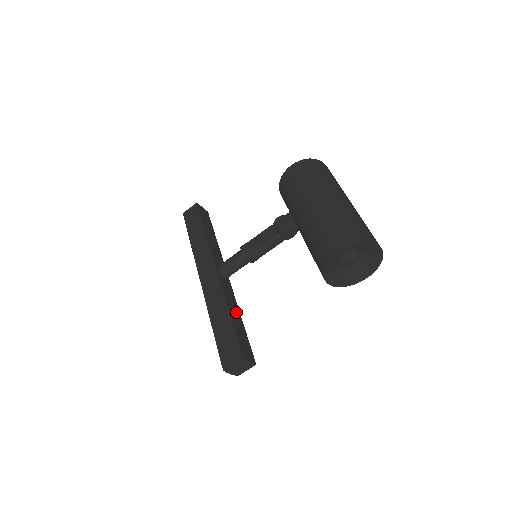
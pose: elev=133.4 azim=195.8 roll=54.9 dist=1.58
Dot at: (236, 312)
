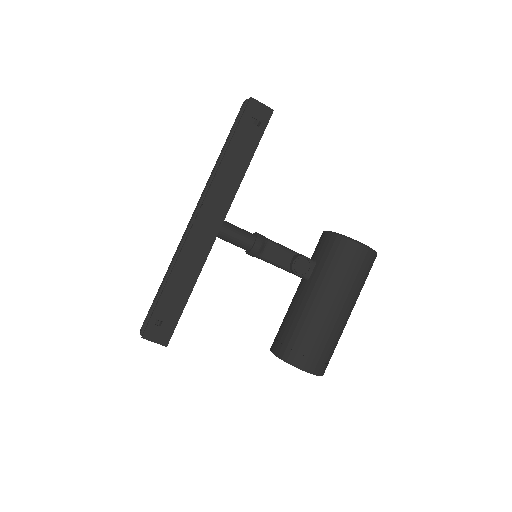
Dot at: occluded
